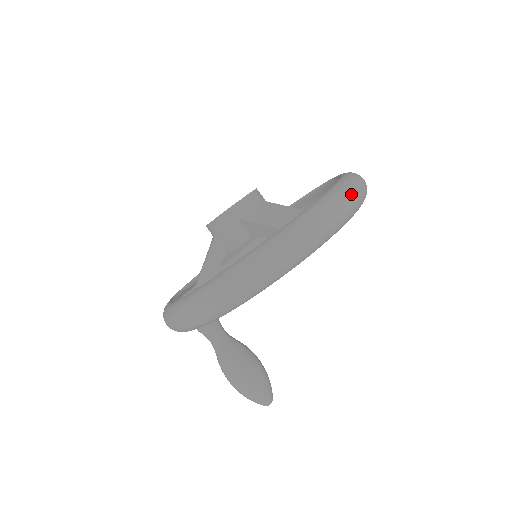
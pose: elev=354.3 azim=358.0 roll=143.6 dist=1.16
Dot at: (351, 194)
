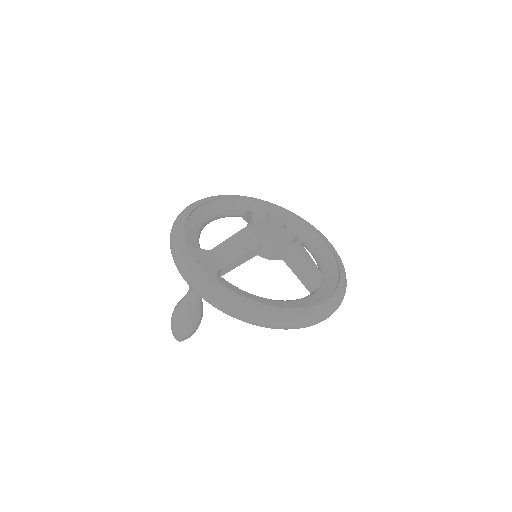
Dot at: occluded
